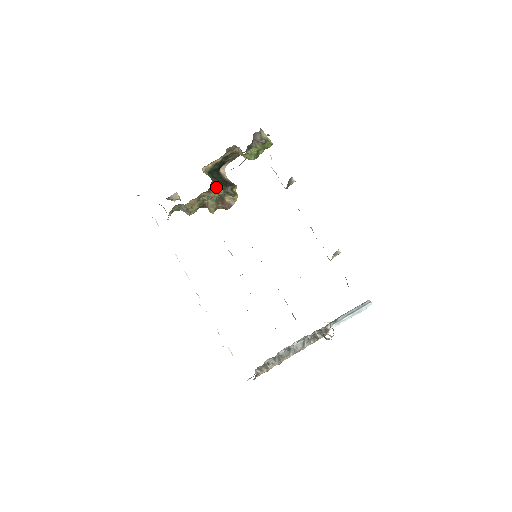
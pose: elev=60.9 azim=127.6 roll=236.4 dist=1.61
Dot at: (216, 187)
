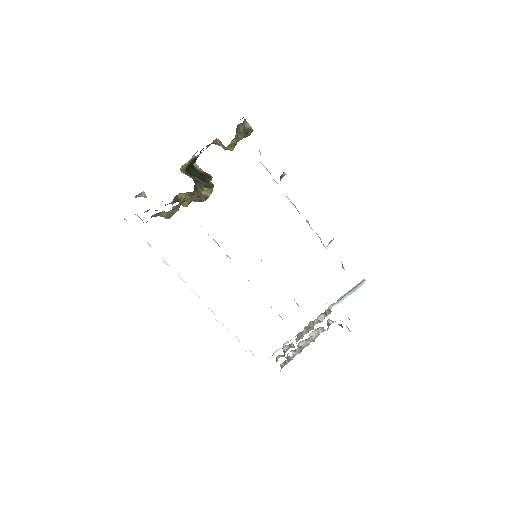
Dot at: (198, 187)
